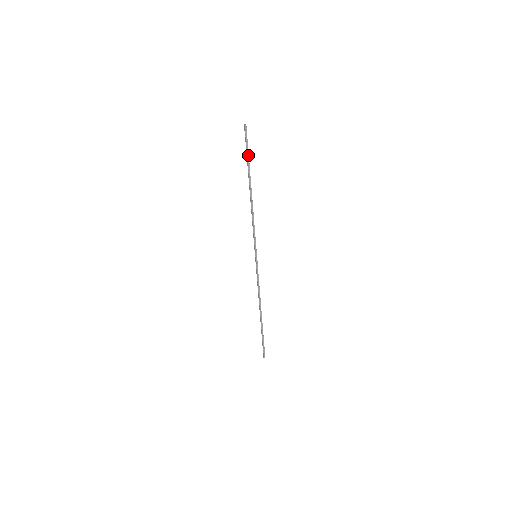
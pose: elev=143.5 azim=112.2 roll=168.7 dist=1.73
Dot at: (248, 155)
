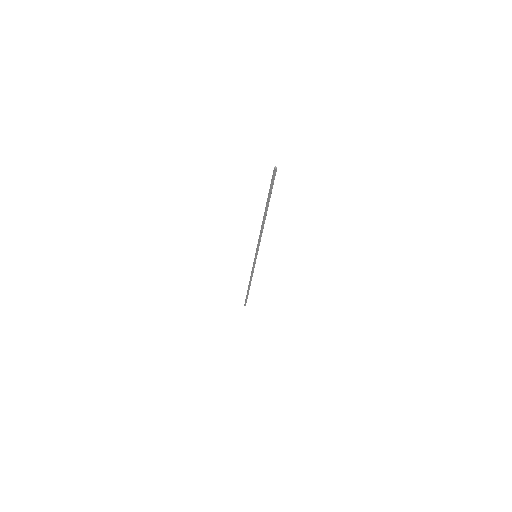
Dot at: (271, 192)
